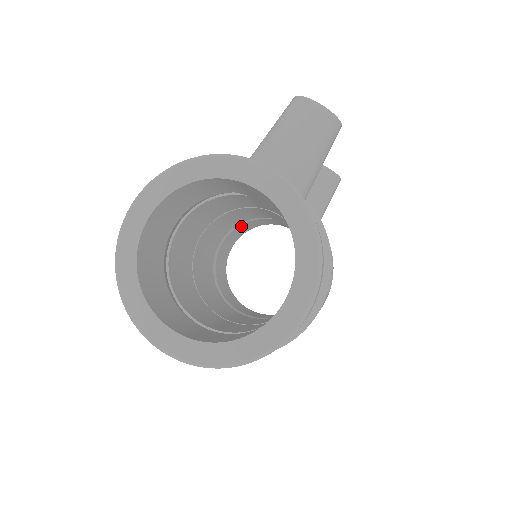
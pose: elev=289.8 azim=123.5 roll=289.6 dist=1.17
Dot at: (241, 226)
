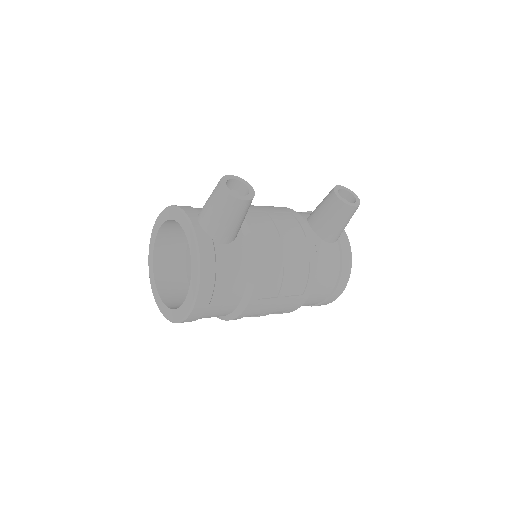
Dot at: occluded
